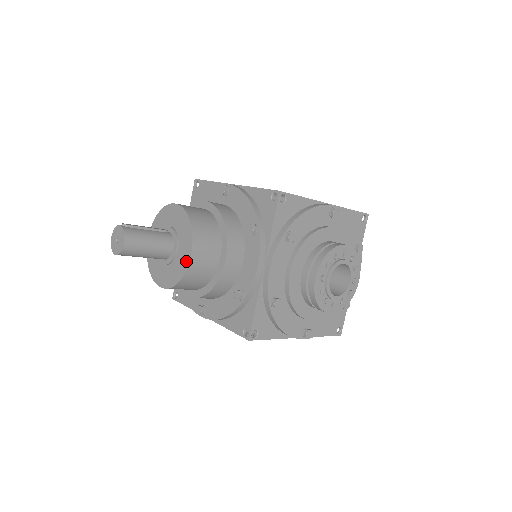
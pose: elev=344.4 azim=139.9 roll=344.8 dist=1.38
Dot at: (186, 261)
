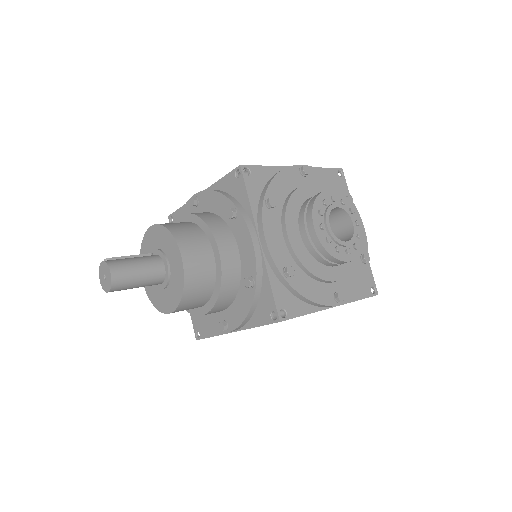
Dot at: (180, 268)
